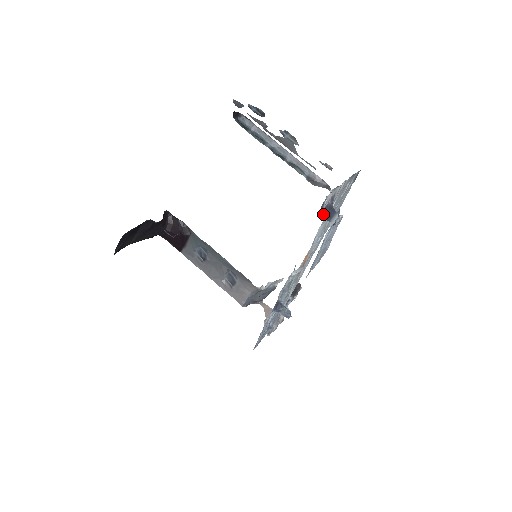
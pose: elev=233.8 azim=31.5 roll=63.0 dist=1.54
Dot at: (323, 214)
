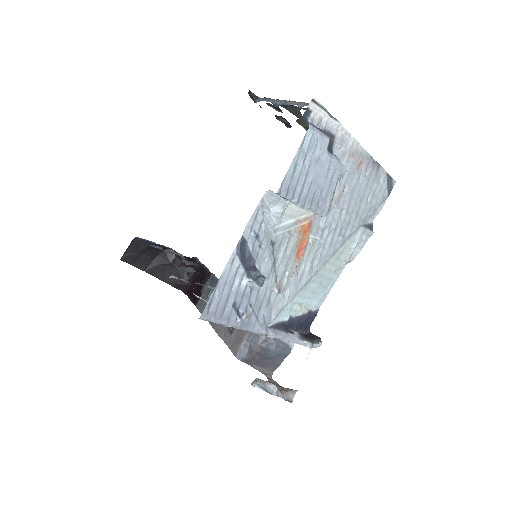
Dot at: occluded
